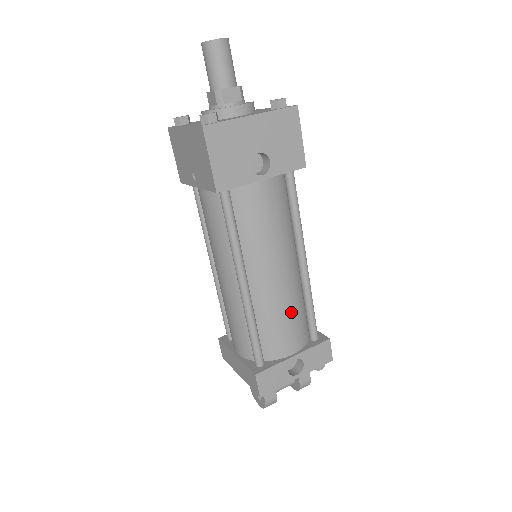
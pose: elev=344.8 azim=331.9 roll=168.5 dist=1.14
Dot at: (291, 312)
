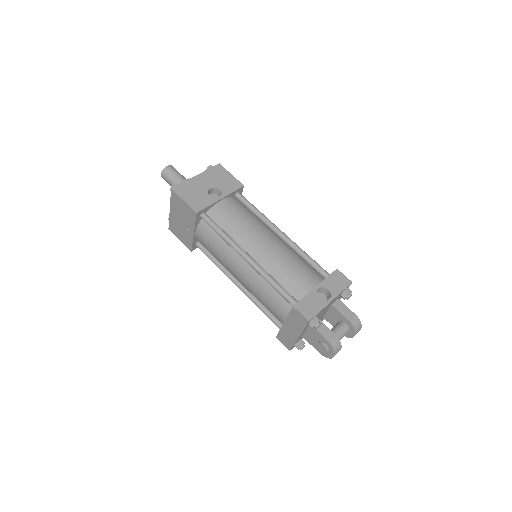
Dot at: (293, 262)
